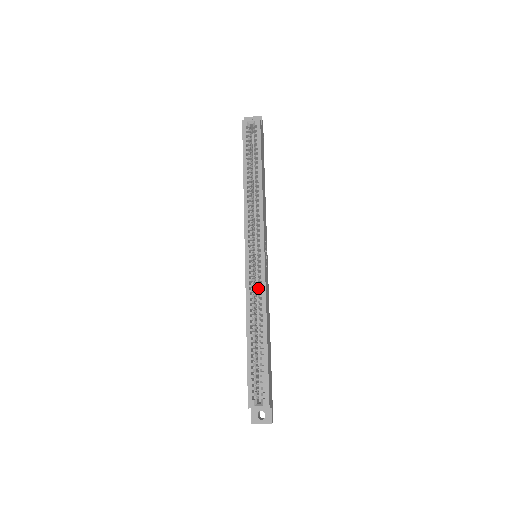
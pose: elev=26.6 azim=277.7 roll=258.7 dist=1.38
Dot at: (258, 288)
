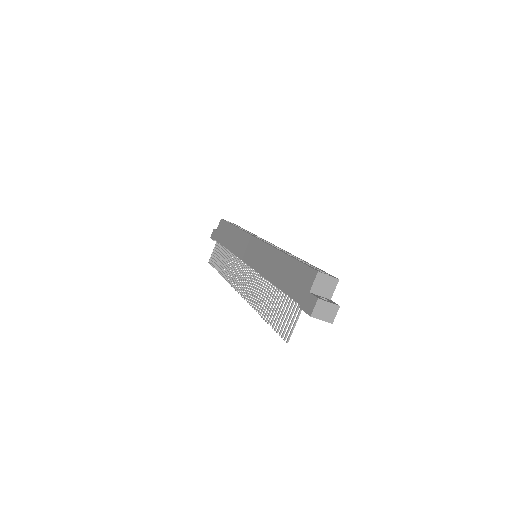
Dot at: occluded
